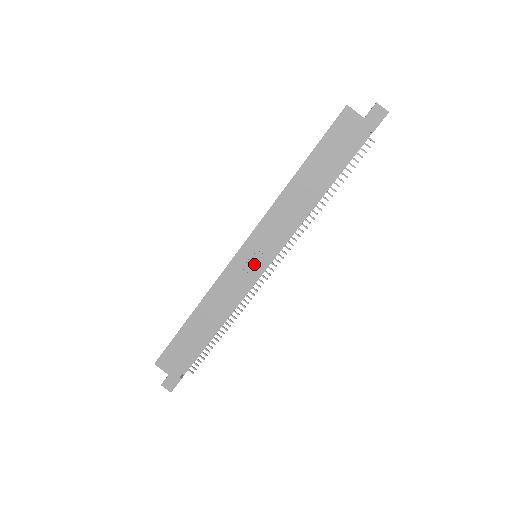
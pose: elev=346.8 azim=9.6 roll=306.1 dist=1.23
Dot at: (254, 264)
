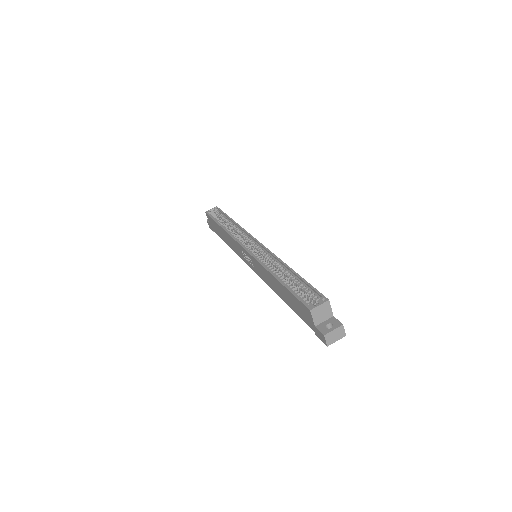
Dot at: (248, 261)
